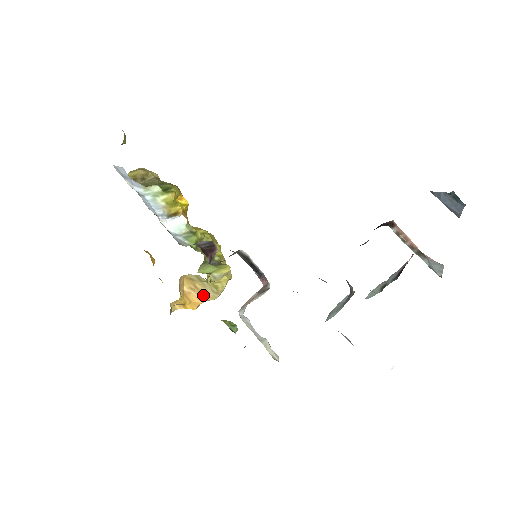
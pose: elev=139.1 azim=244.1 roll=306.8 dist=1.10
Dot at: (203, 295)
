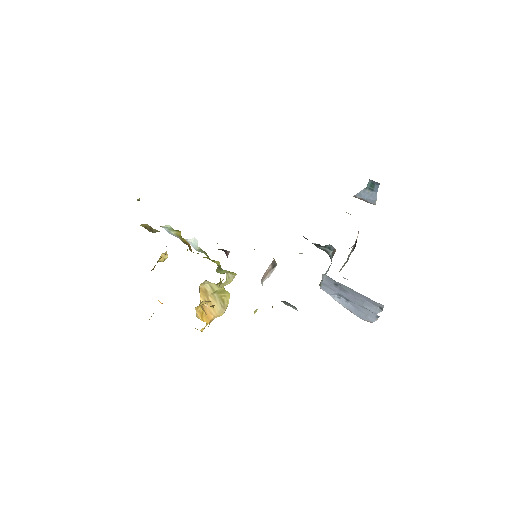
Dot at: (214, 309)
